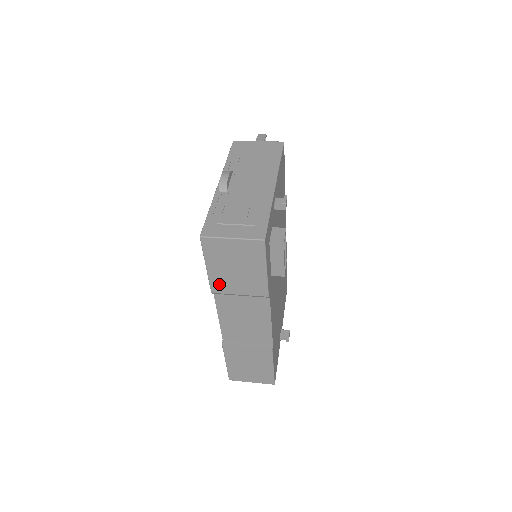
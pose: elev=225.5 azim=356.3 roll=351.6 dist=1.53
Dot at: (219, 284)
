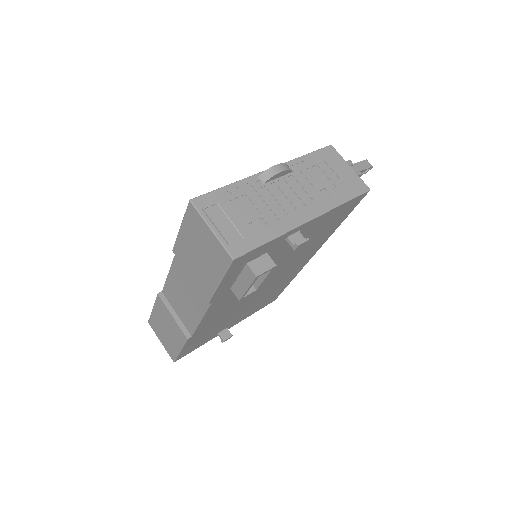
Dot at: (181, 251)
